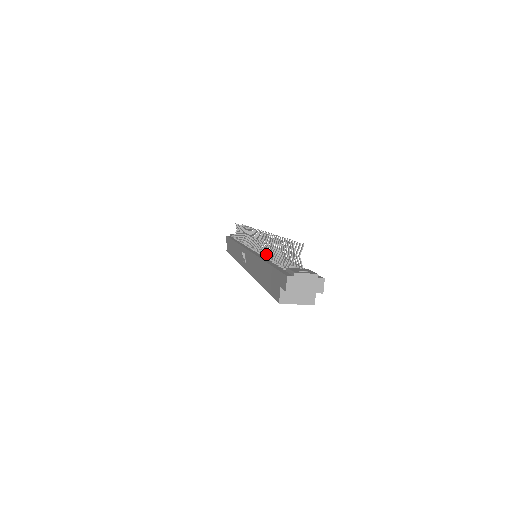
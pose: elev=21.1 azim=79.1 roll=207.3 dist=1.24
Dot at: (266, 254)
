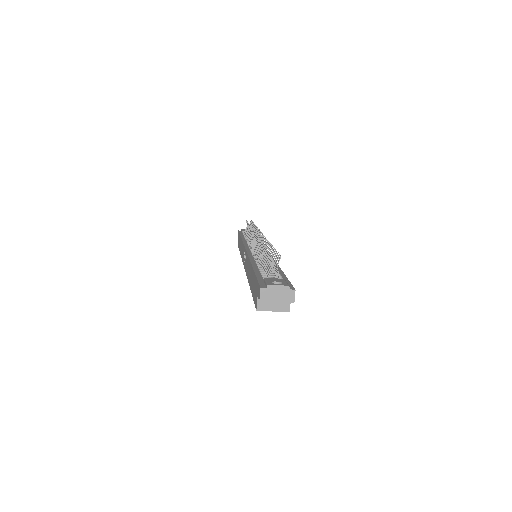
Dot at: occluded
